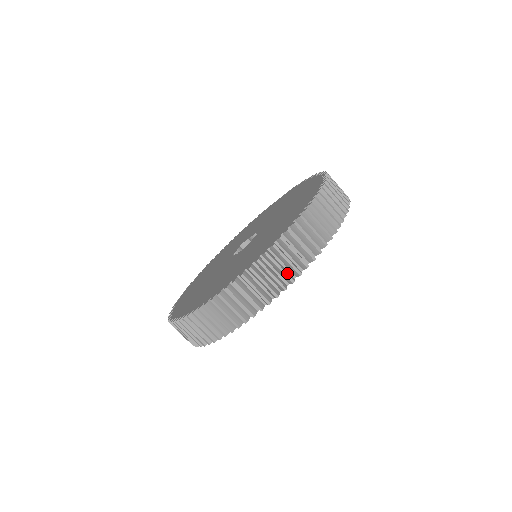
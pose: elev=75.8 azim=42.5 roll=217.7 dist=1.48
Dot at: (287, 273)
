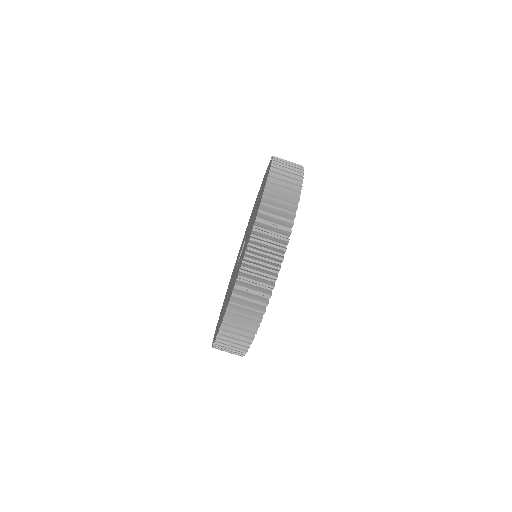
Dot at: (287, 211)
